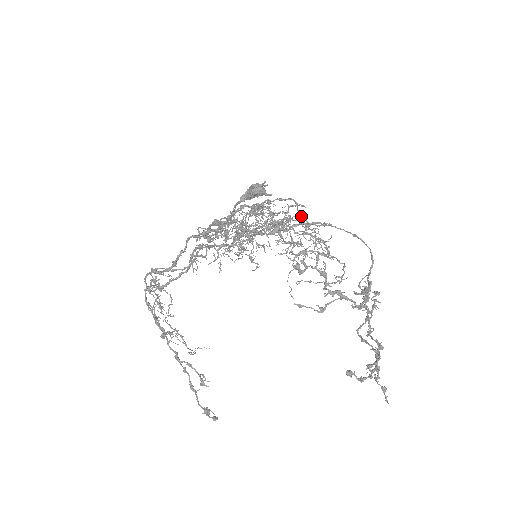
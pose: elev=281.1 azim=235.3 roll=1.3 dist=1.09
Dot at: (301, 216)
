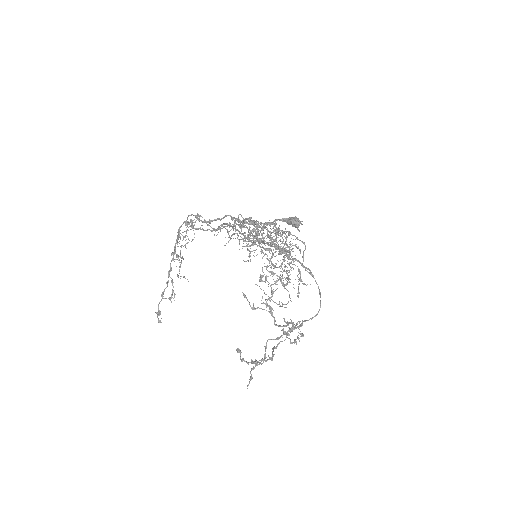
Dot at: (303, 257)
